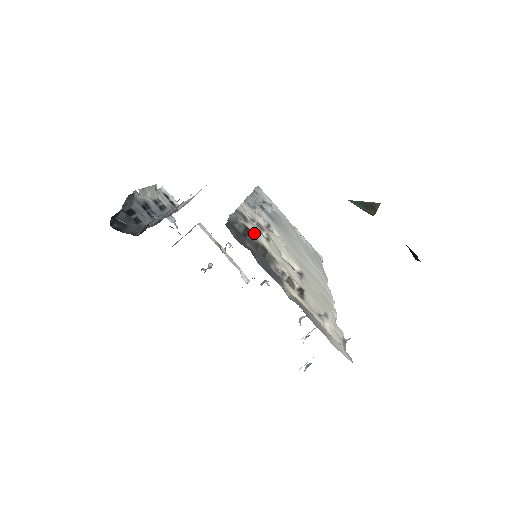
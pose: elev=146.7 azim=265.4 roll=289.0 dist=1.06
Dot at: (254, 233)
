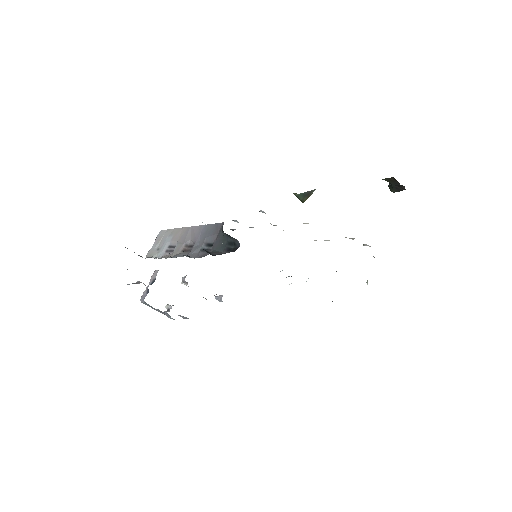
Dot at: occluded
